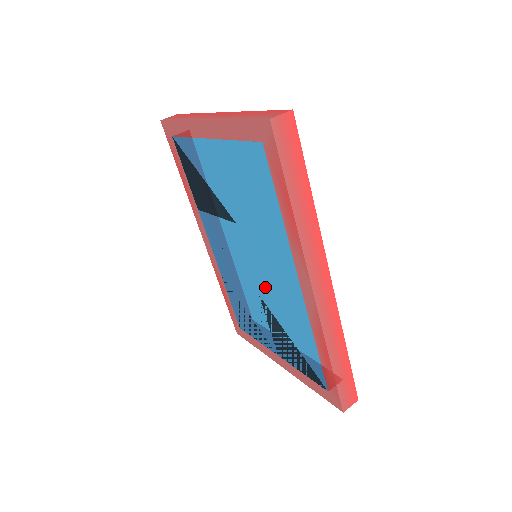
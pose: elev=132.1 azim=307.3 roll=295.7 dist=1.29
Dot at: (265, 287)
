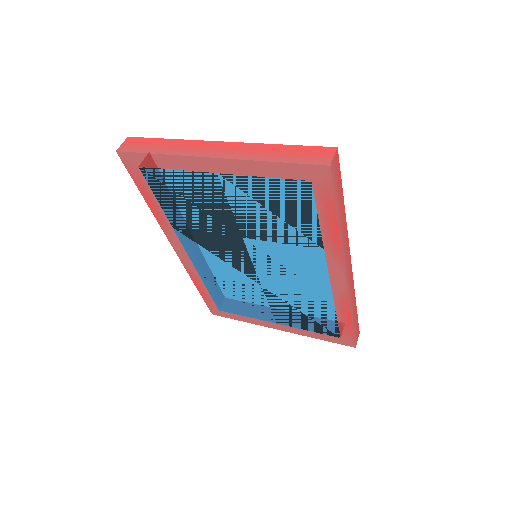
Dot at: (274, 280)
